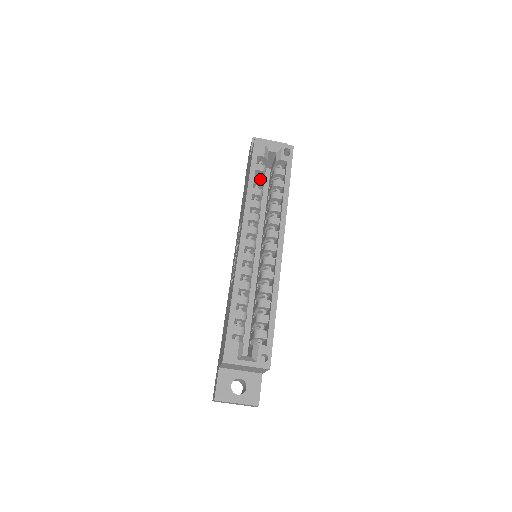
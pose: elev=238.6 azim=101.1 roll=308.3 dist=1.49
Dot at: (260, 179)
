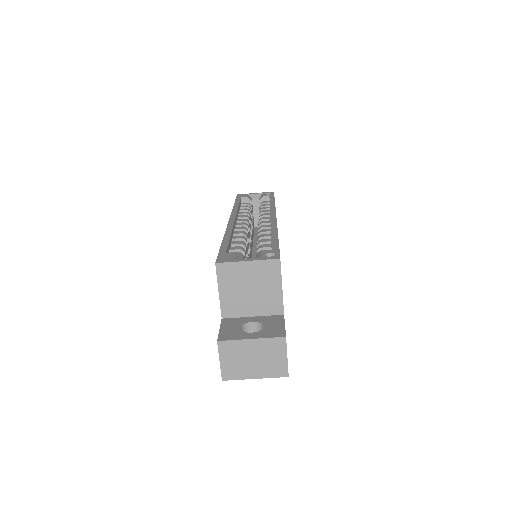
Dot at: (246, 206)
